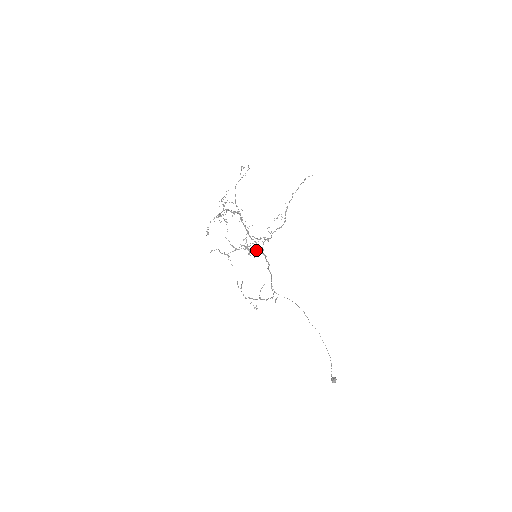
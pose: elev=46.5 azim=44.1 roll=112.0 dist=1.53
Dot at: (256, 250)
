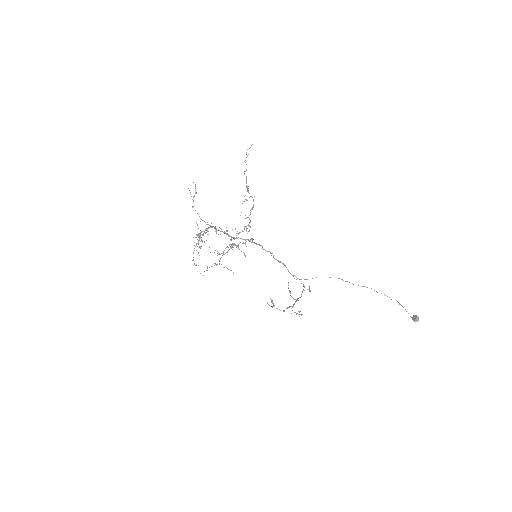
Dot at: occluded
